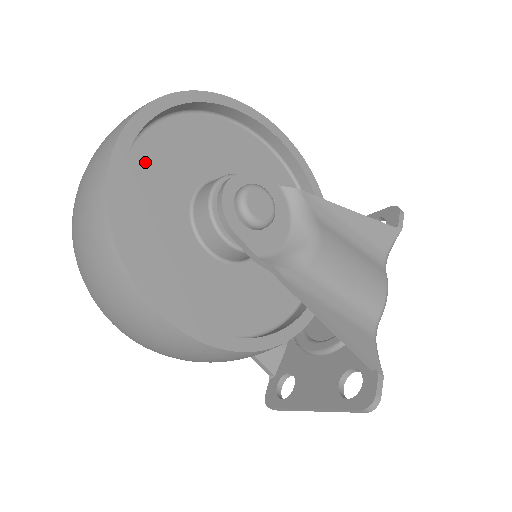
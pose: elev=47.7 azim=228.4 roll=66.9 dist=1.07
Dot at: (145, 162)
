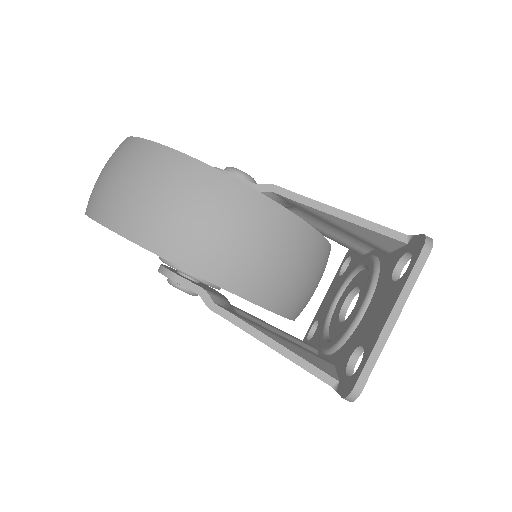
Dot at: occluded
